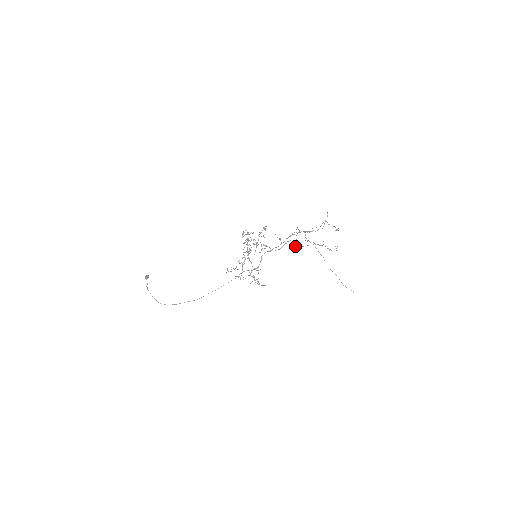
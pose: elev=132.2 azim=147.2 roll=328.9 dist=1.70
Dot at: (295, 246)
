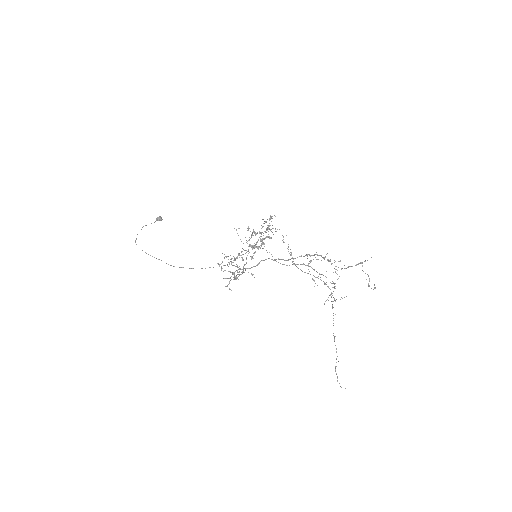
Dot at: (296, 266)
